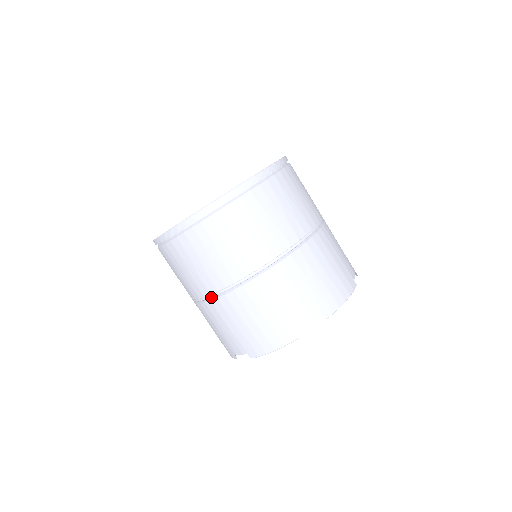
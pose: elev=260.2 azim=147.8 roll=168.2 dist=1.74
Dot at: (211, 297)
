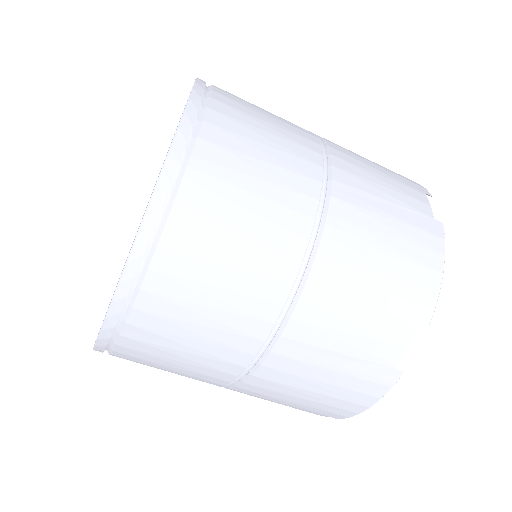
Dot at: occluded
